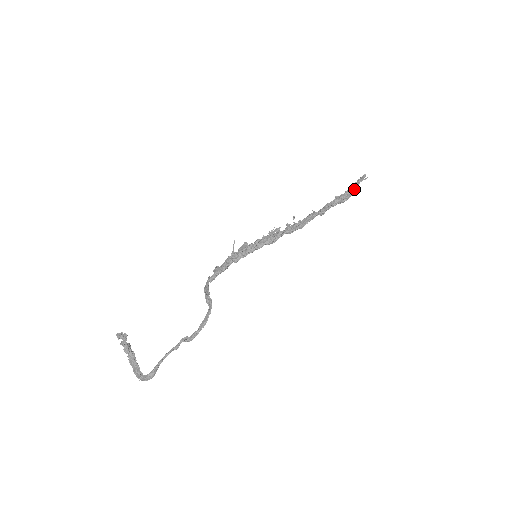
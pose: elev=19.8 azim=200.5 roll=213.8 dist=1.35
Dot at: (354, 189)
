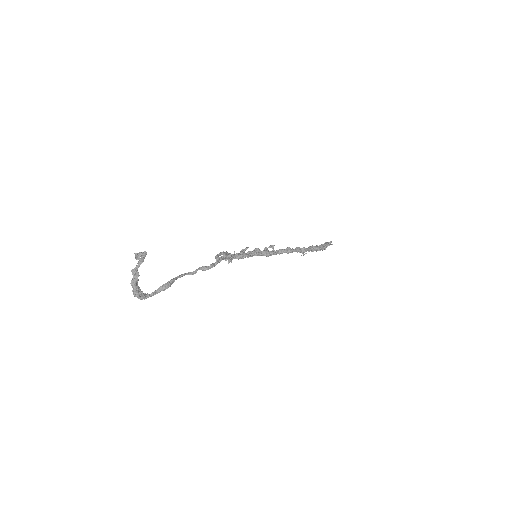
Dot at: (326, 243)
